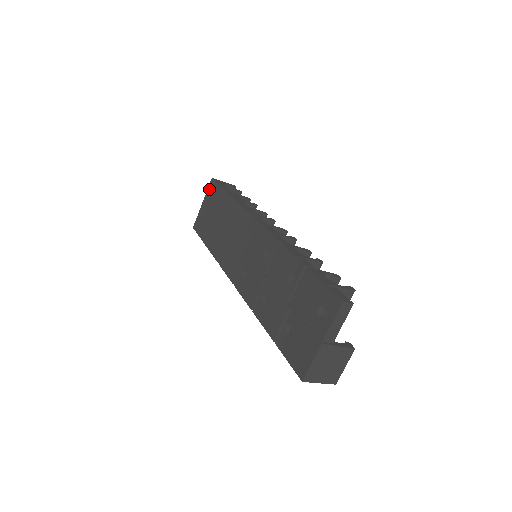
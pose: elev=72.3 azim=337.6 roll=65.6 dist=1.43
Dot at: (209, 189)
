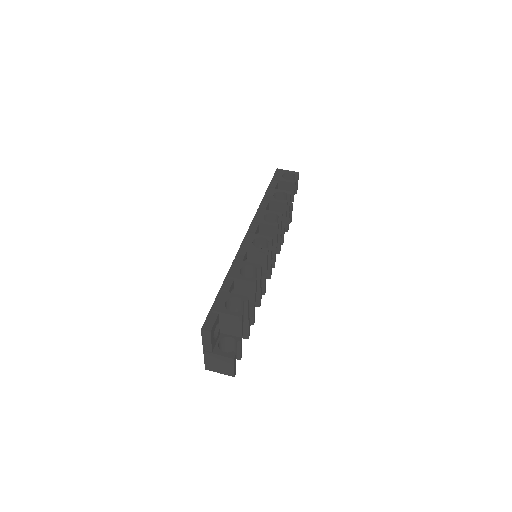
Dot at: occluded
